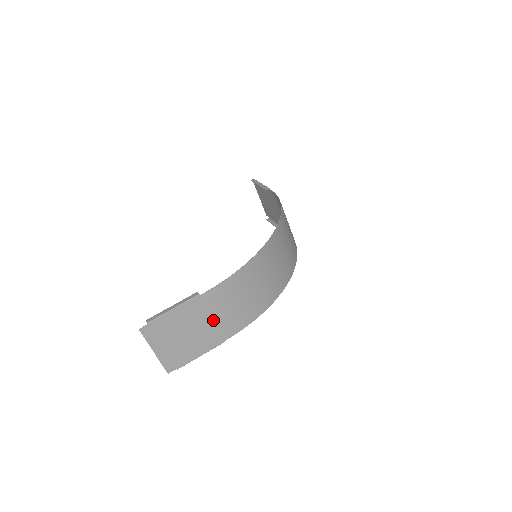
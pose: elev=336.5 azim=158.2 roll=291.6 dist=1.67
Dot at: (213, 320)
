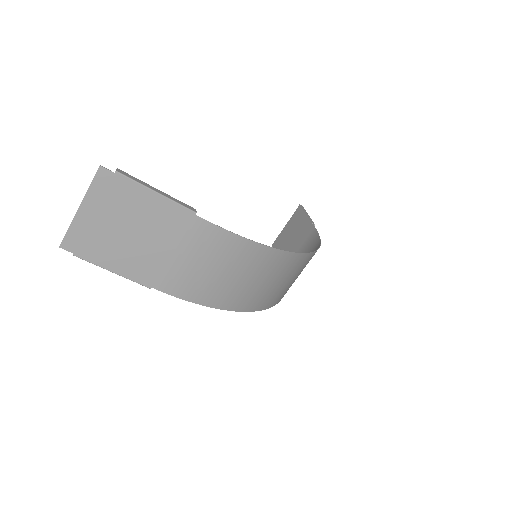
Dot at: (171, 254)
